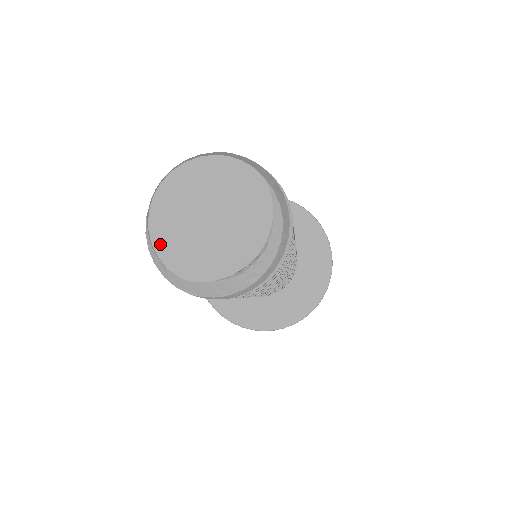
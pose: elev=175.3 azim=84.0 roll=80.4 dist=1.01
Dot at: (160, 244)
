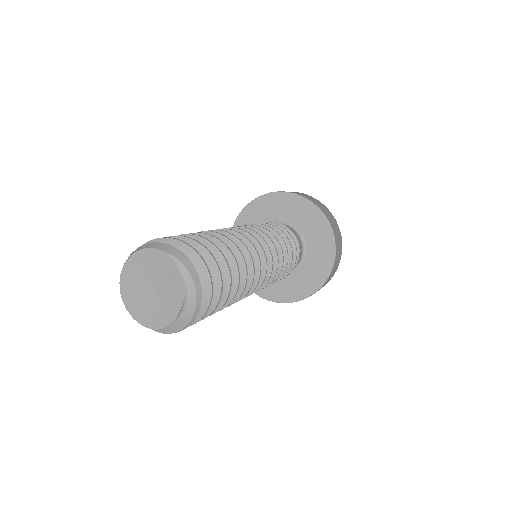
Dot at: (137, 316)
